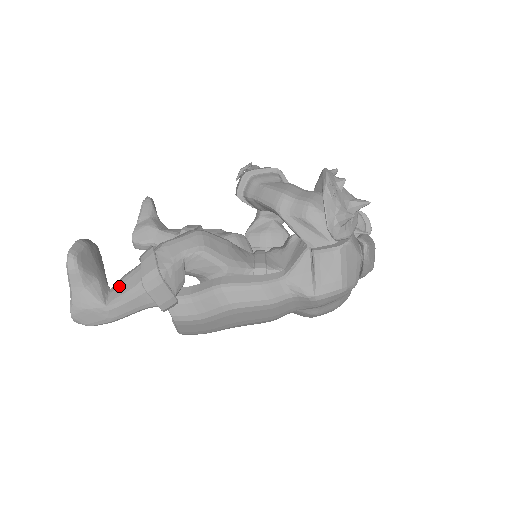
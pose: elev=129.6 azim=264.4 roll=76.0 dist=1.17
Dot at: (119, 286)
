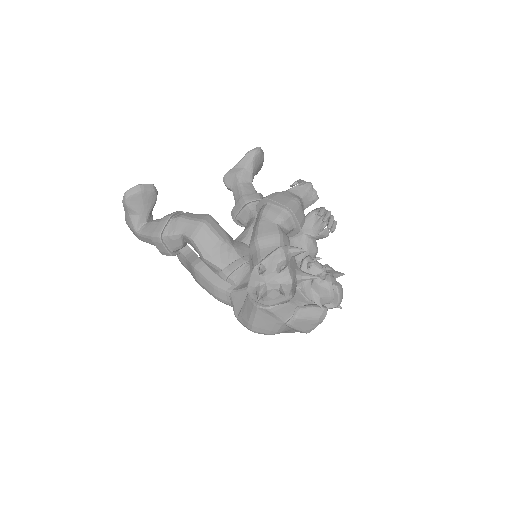
Dot at: (148, 225)
